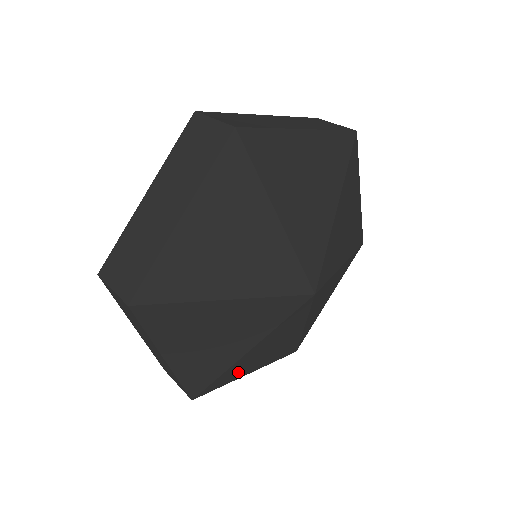
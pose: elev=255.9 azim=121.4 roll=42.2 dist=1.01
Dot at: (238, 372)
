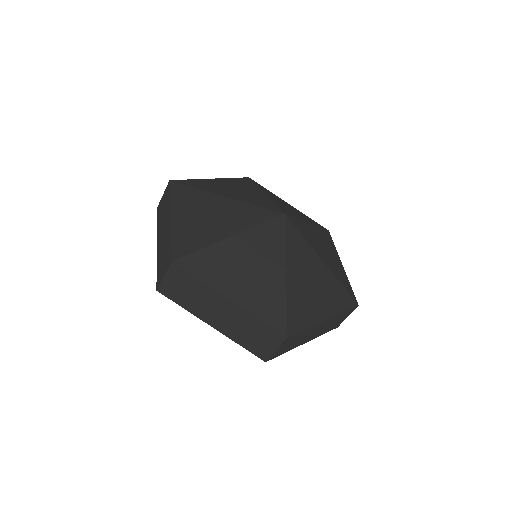
Dot at: (307, 310)
